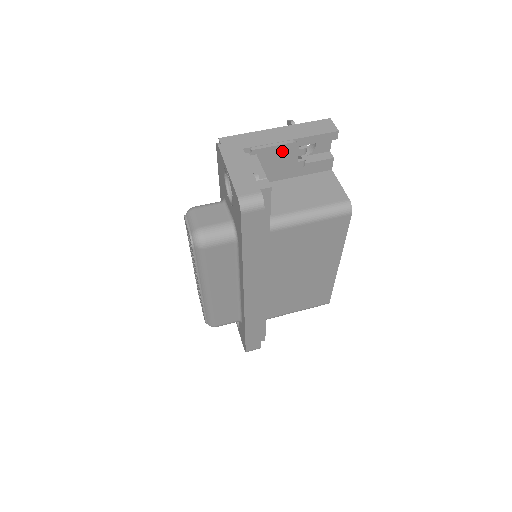
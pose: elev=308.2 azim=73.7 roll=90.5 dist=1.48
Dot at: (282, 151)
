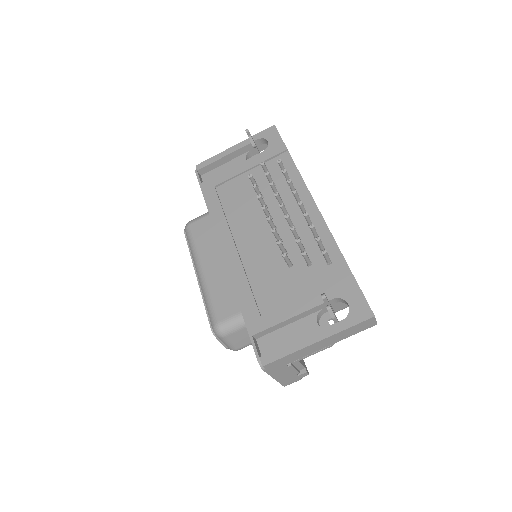
Dot at: occluded
